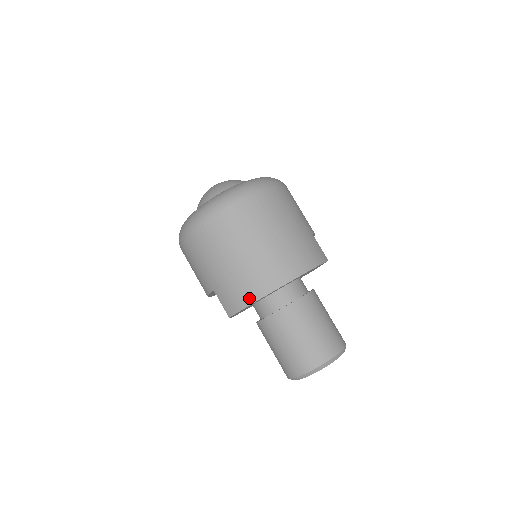
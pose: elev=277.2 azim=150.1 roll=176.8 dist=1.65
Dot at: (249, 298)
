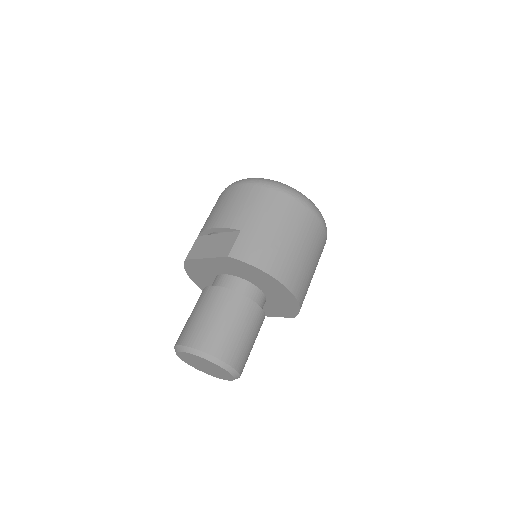
Dot at: (265, 265)
